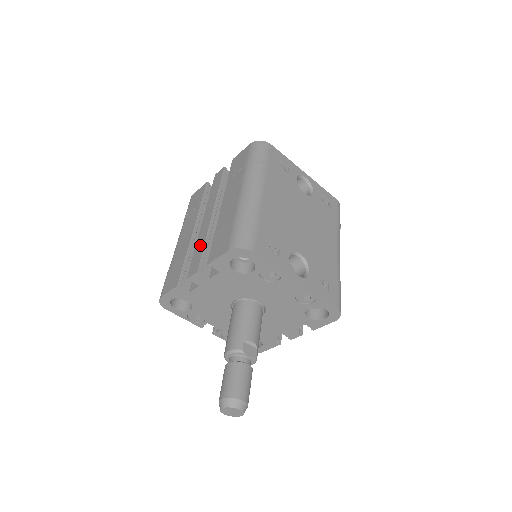
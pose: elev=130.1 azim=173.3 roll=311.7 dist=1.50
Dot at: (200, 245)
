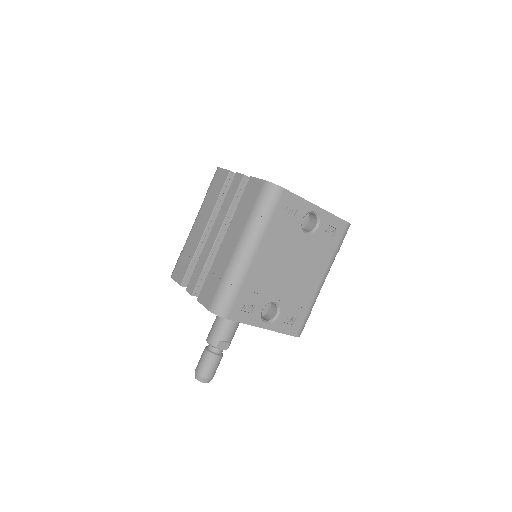
Dot at: (201, 265)
